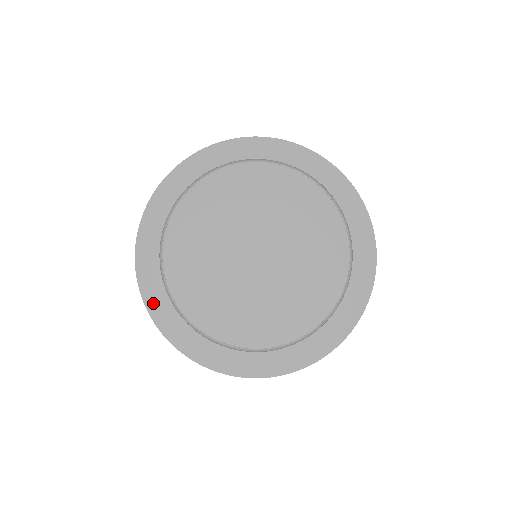
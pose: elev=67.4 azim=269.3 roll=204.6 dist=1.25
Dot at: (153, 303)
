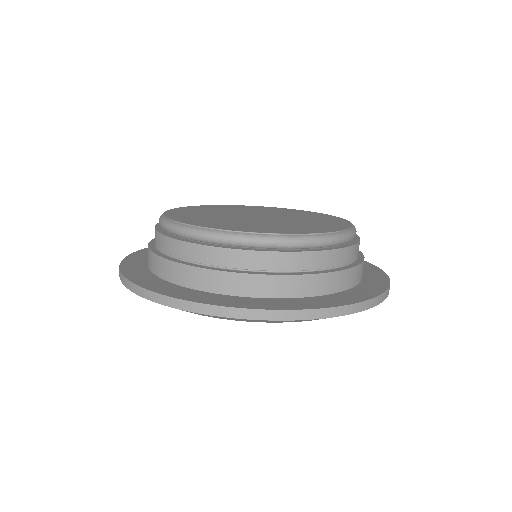
Dot at: (130, 270)
